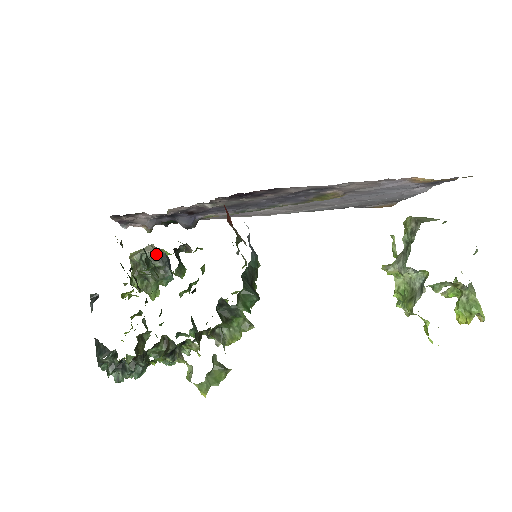
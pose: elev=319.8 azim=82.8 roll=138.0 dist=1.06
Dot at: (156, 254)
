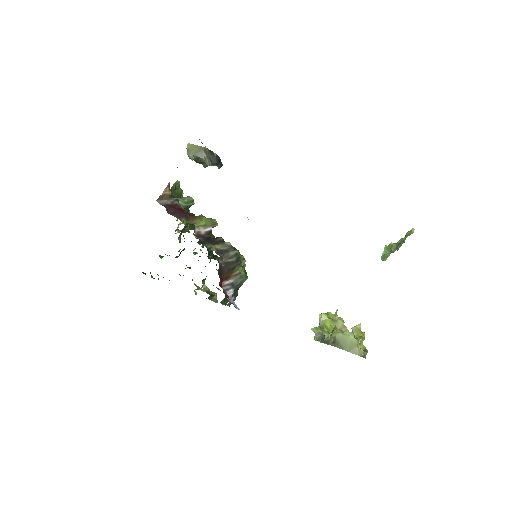
Dot at: (208, 156)
